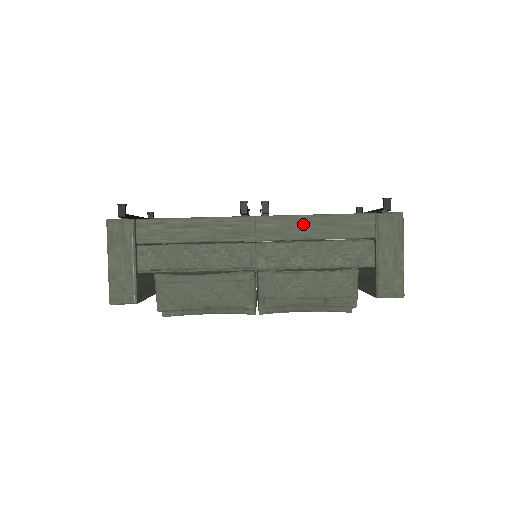
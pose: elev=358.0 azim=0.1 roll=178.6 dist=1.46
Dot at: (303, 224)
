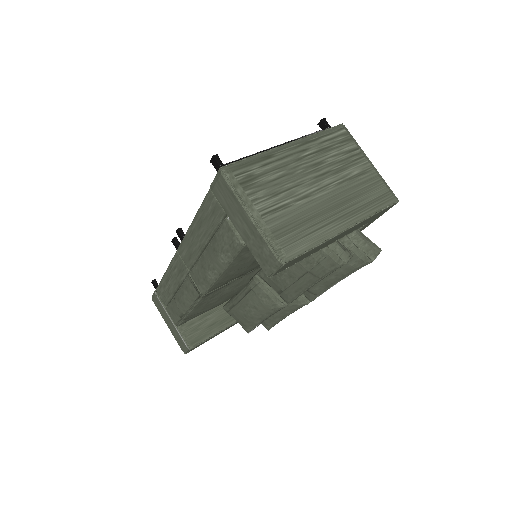
Dot at: (193, 237)
